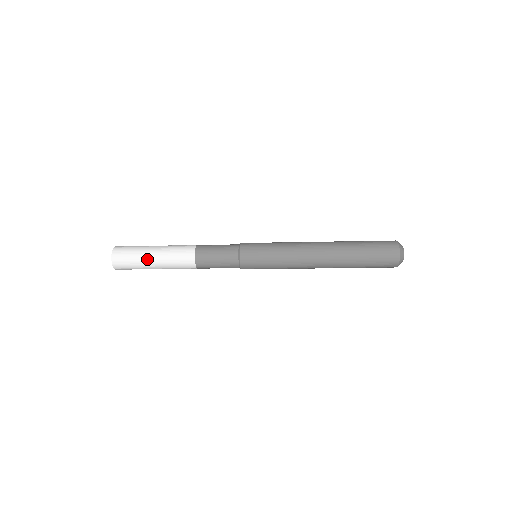
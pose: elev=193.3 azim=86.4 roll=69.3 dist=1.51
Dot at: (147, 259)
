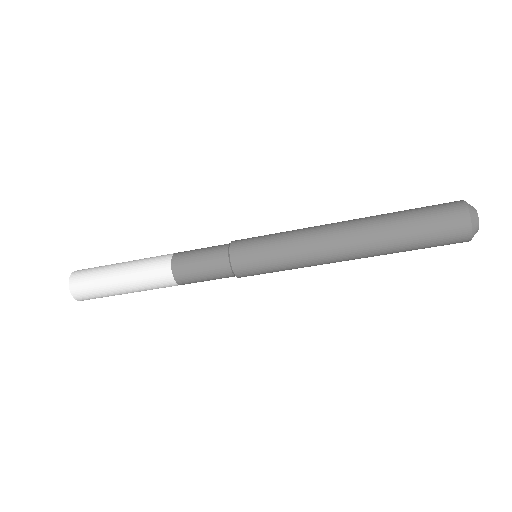
Dot at: (111, 279)
